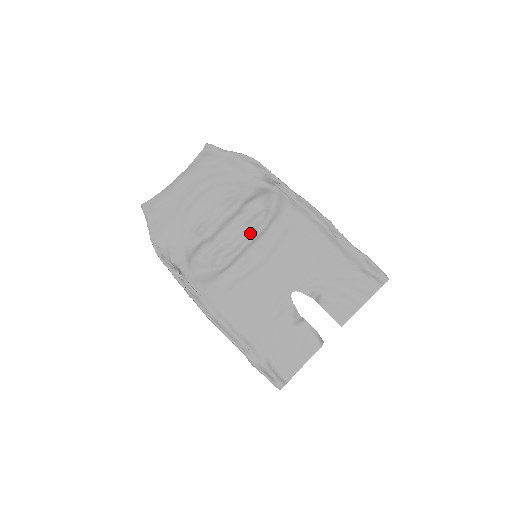
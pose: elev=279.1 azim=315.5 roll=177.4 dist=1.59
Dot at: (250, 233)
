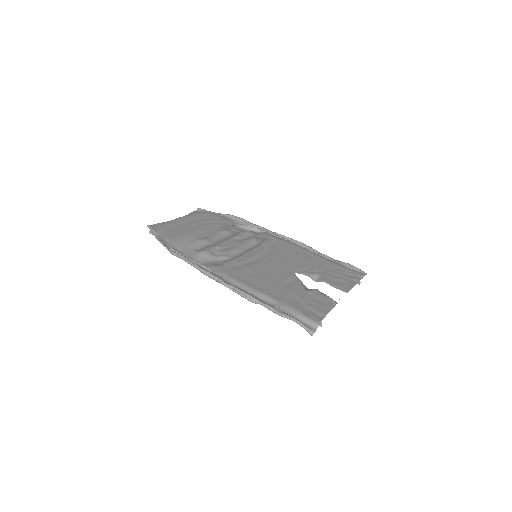
Dot at: (247, 245)
